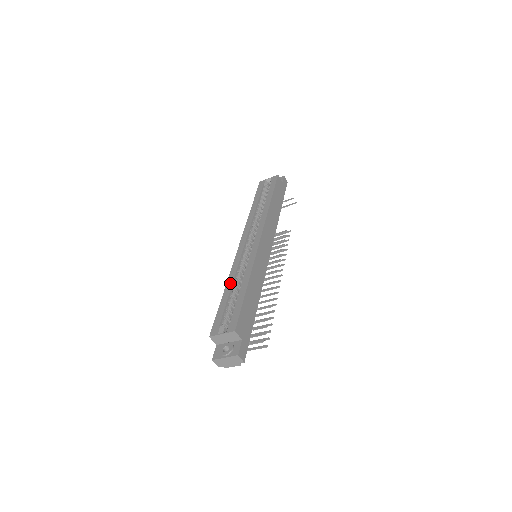
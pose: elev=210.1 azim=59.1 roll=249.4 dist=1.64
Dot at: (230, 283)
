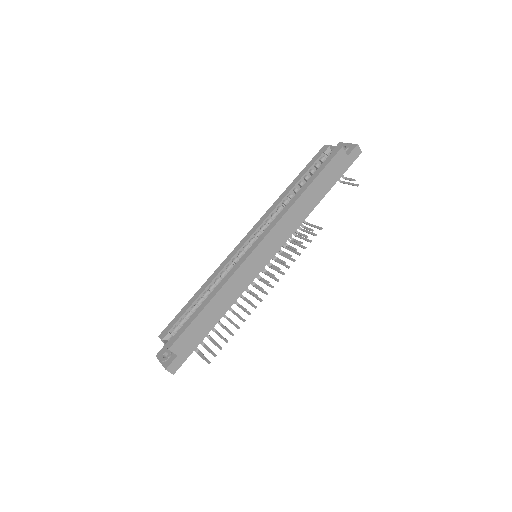
Dot at: (205, 285)
